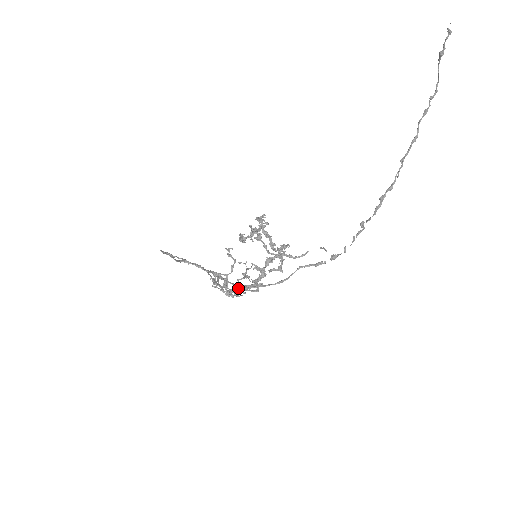
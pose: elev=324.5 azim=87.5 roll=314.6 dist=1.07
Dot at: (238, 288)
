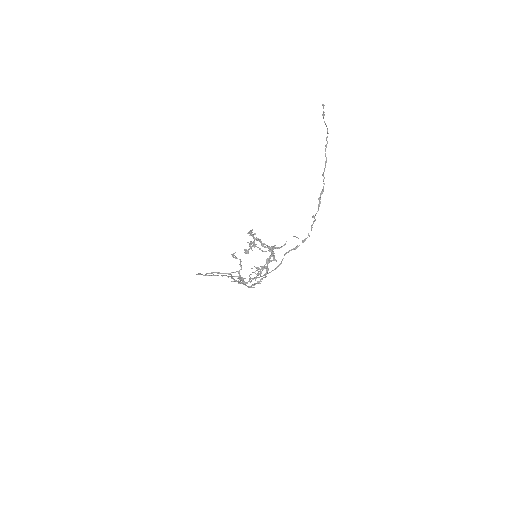
Dot at: occluded
